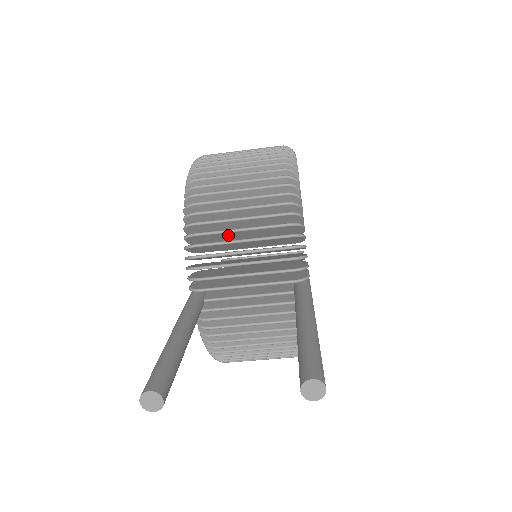
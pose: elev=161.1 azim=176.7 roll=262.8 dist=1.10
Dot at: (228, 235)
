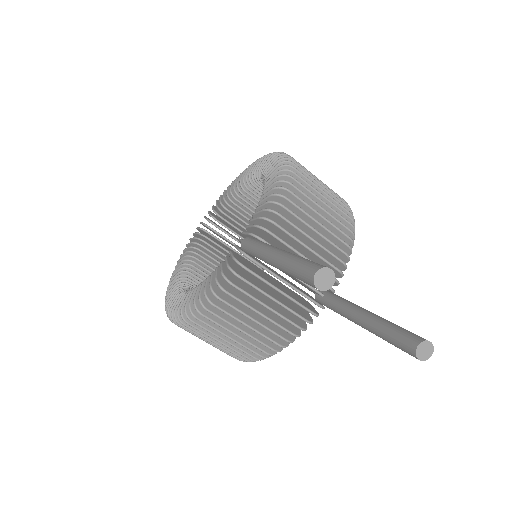
Dot at: occluded
